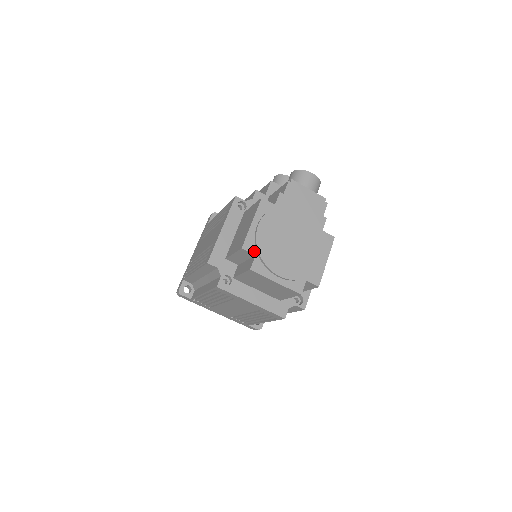
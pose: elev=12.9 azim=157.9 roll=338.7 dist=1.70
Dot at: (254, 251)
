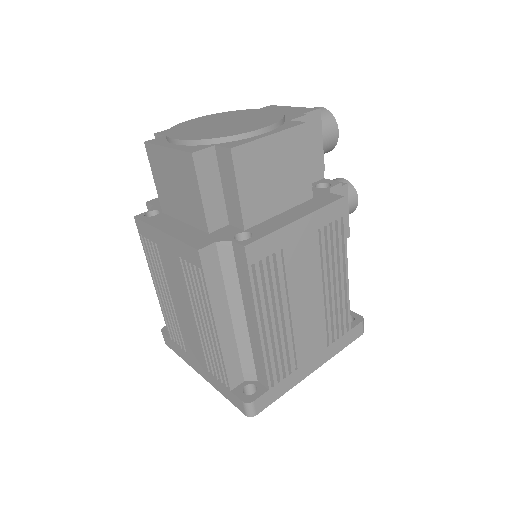
Dot at: occluded
